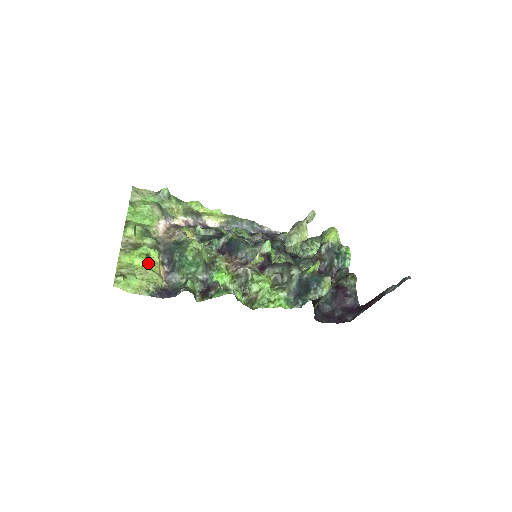
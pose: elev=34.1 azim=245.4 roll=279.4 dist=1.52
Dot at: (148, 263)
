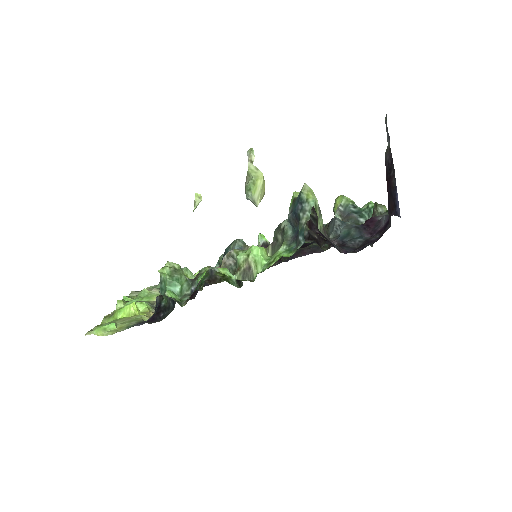
Dot at: (130, 310)
